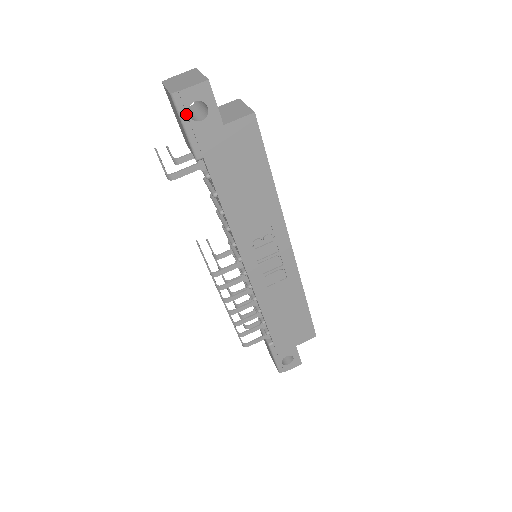
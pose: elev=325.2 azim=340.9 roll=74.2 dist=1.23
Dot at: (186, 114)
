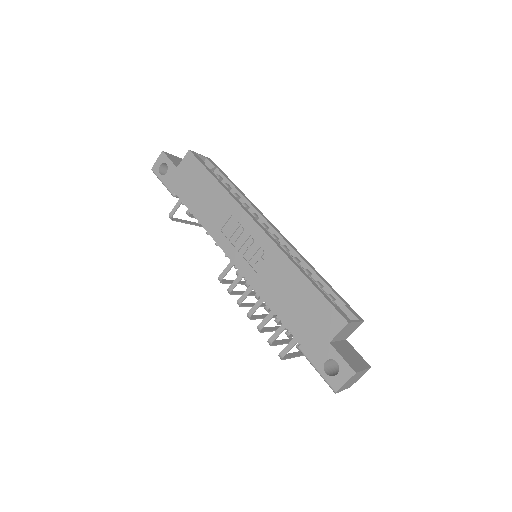
Dot at: (160, 175)
